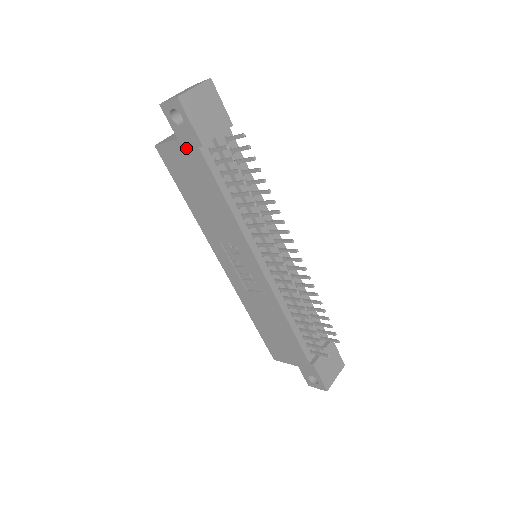
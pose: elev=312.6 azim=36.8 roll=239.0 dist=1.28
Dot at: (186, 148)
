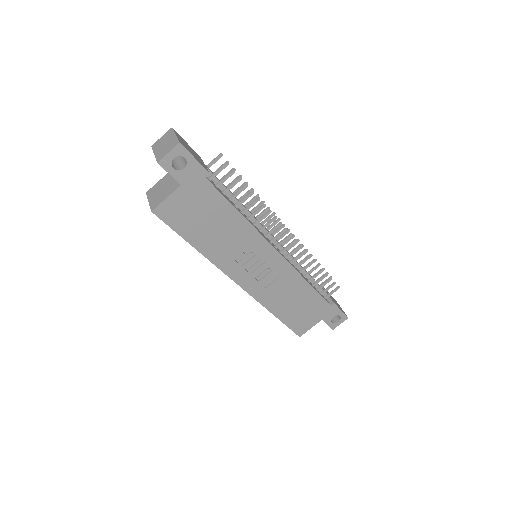
Dot at: (191, 188)
